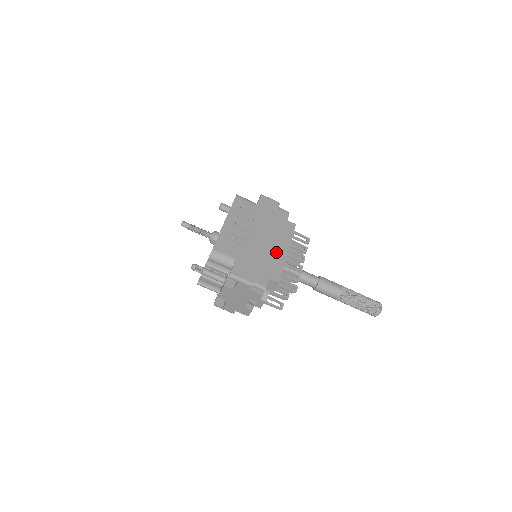
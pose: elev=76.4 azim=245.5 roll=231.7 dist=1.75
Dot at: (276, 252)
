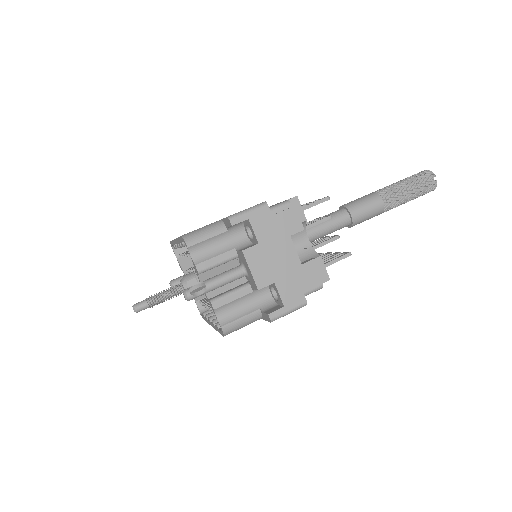
Dot at: occluded
